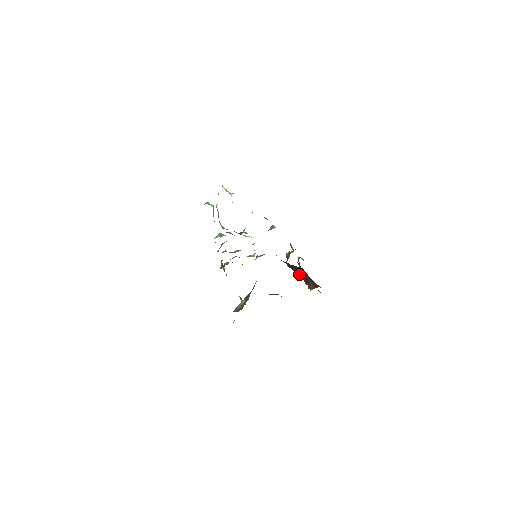
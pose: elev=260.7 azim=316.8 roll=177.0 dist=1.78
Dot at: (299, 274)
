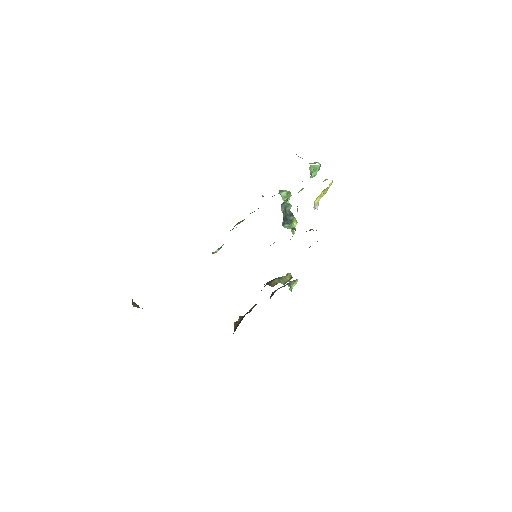
Dot at: occluded
